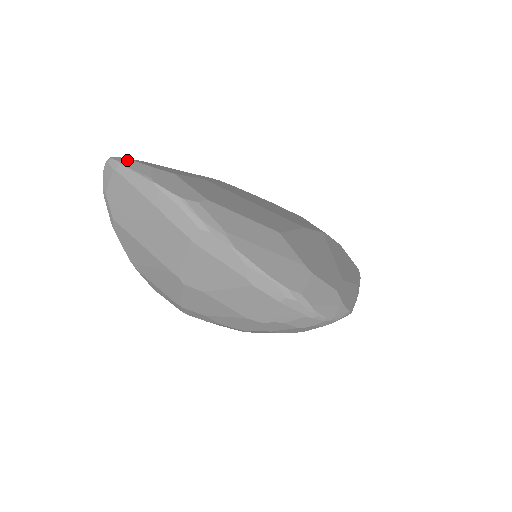
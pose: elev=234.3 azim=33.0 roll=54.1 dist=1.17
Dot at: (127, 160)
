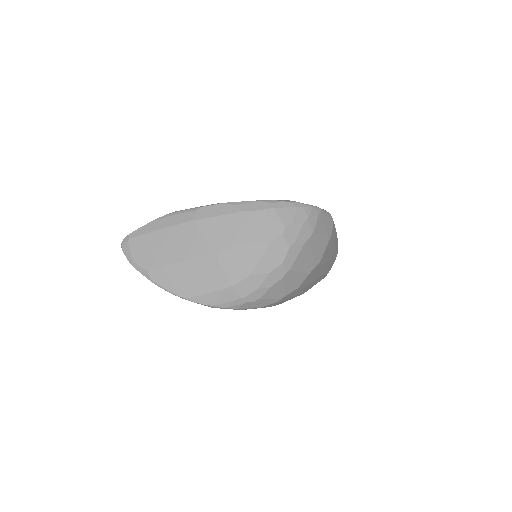
Dot at: occluded
